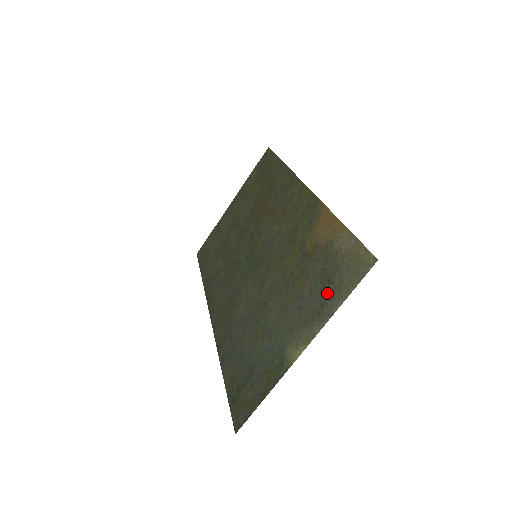
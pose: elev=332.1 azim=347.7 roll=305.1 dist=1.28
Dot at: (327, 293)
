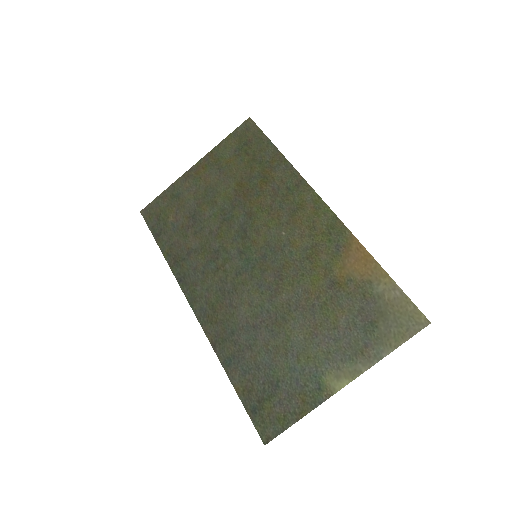
Dot at: (371, 335)
